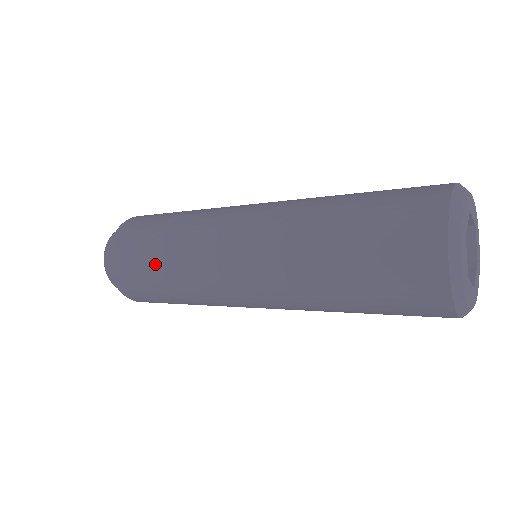
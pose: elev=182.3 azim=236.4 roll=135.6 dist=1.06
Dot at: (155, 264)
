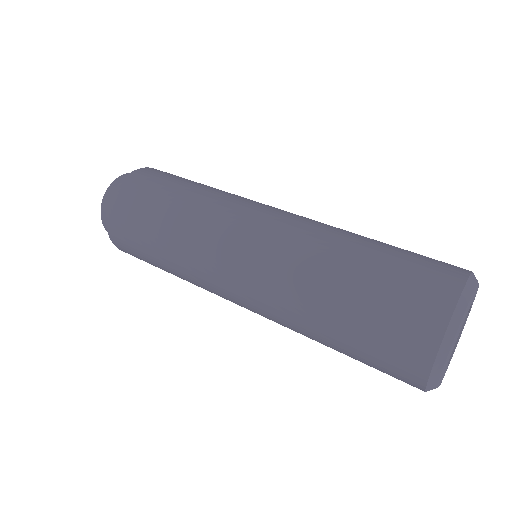
Dot at: (163, 269)
